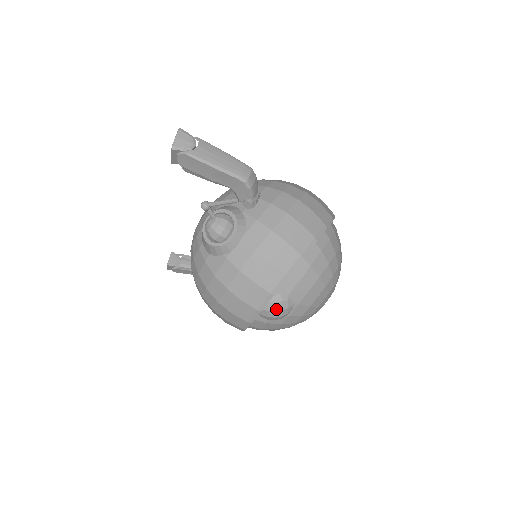
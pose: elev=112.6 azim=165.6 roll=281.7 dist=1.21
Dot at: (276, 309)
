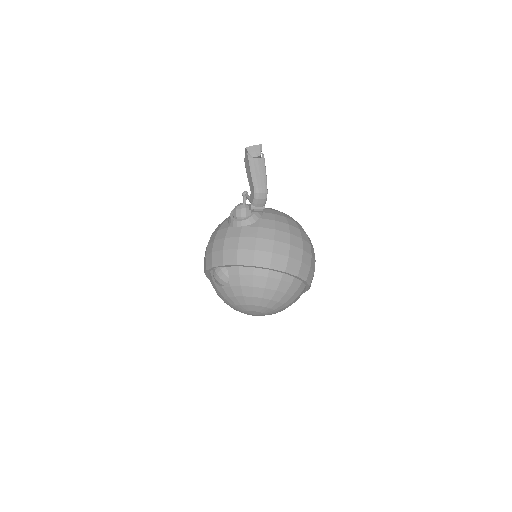
Dot at: (218, 274)
